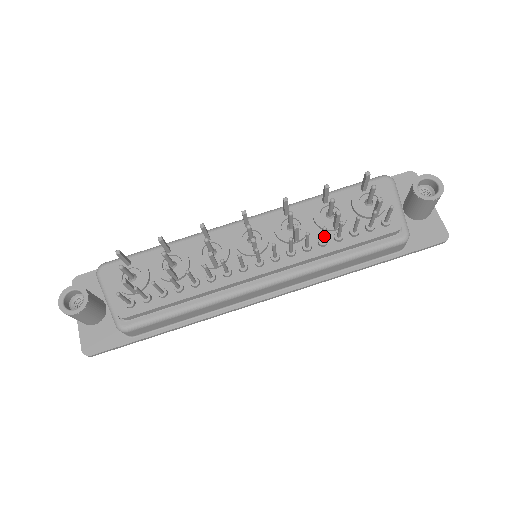
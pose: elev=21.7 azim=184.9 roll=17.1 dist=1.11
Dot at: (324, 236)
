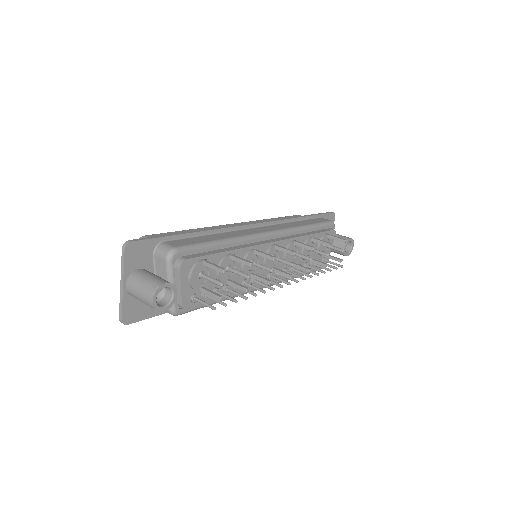
Dot at: (309, 272)
